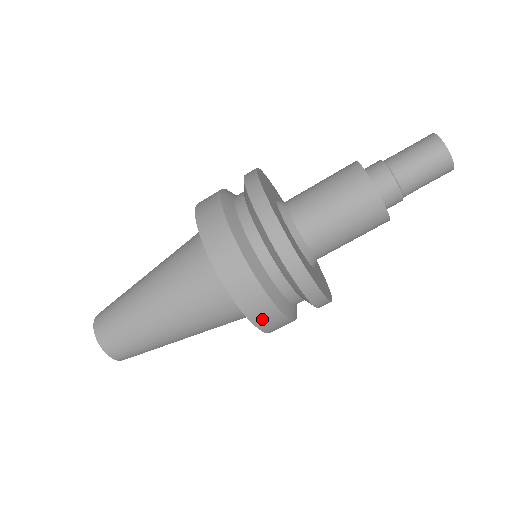
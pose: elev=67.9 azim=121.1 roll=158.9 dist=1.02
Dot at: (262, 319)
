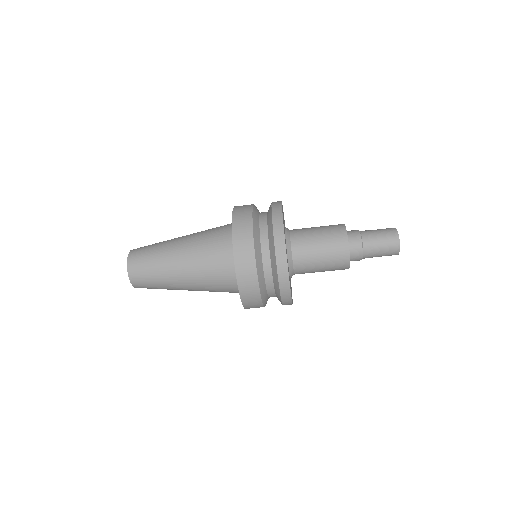
Dot at: (251, 307)
